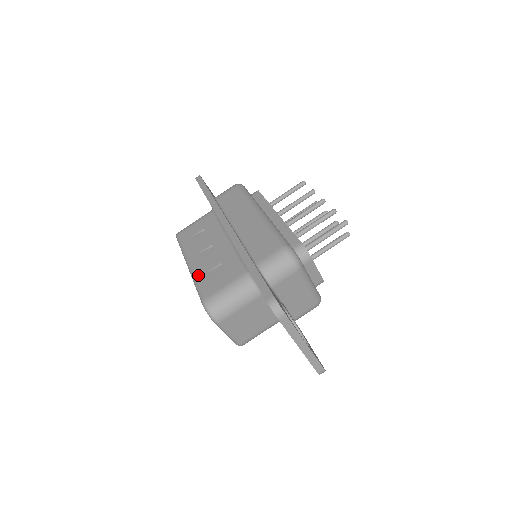
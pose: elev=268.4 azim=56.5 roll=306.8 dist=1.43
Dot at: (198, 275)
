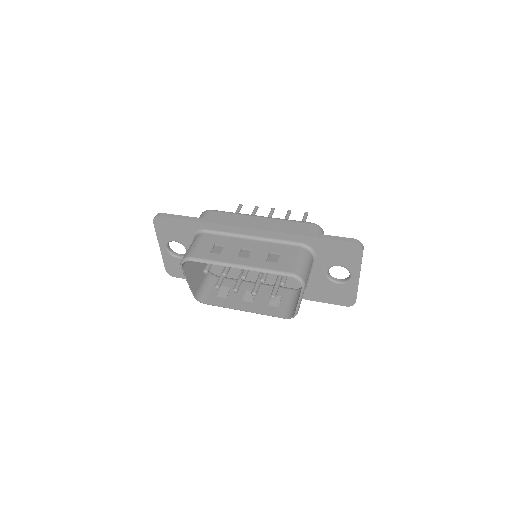
Dot at: (261, 265)
